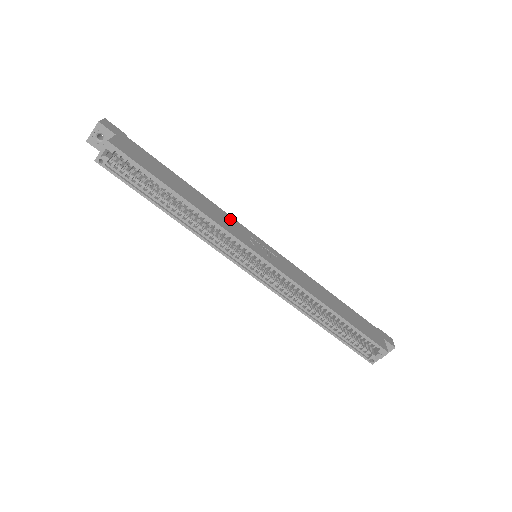
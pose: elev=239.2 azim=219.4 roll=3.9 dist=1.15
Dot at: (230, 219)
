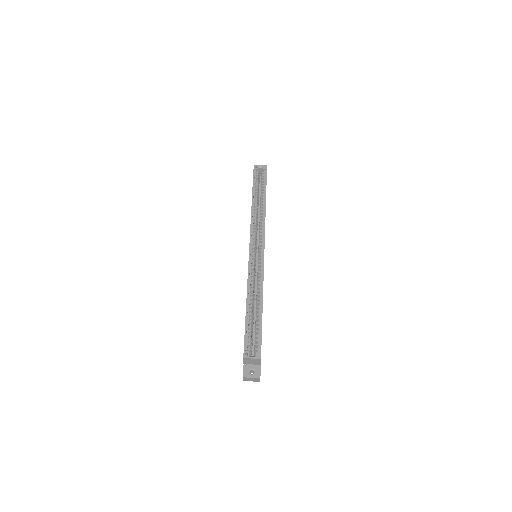
Dot at: occluded
